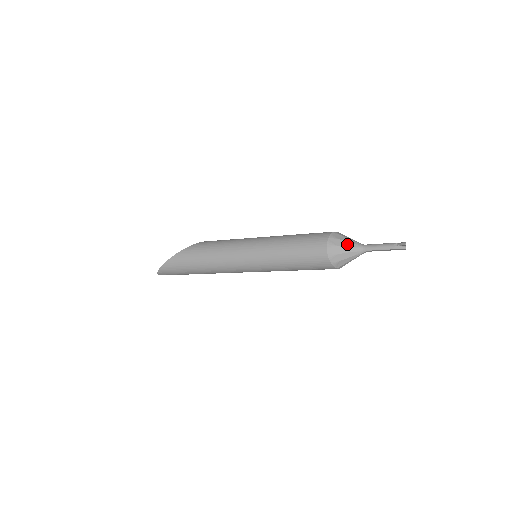
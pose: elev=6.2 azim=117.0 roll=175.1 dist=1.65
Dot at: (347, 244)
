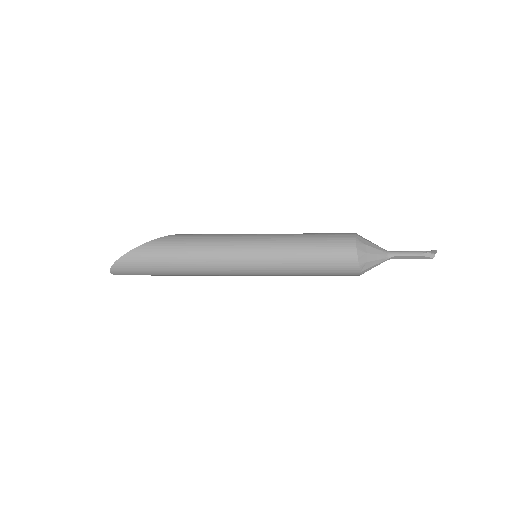
Dot at: (374, 245)
